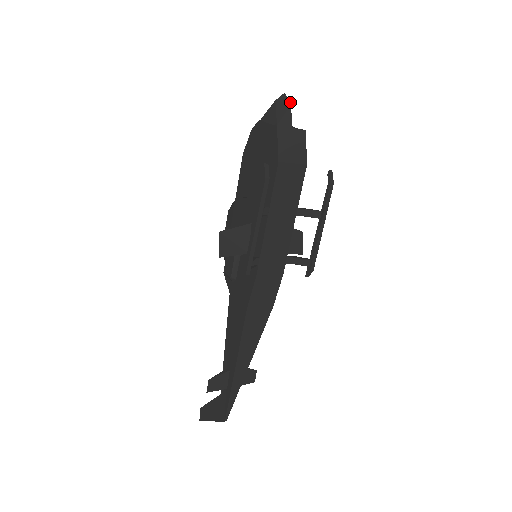
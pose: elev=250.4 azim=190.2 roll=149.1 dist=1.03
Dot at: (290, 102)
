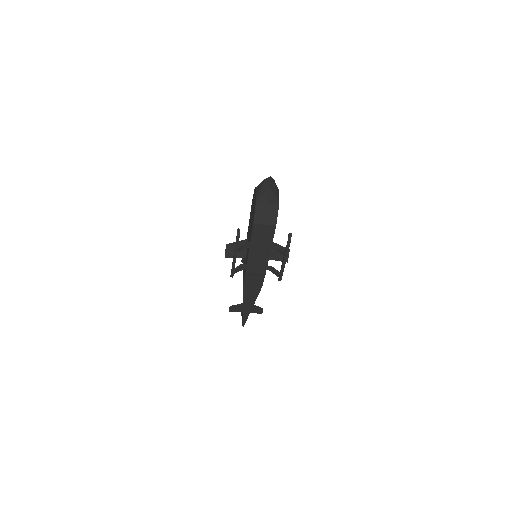
Dot at: (269, 186)
